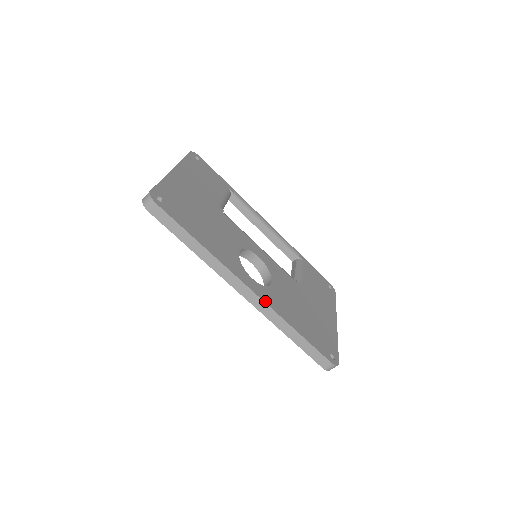
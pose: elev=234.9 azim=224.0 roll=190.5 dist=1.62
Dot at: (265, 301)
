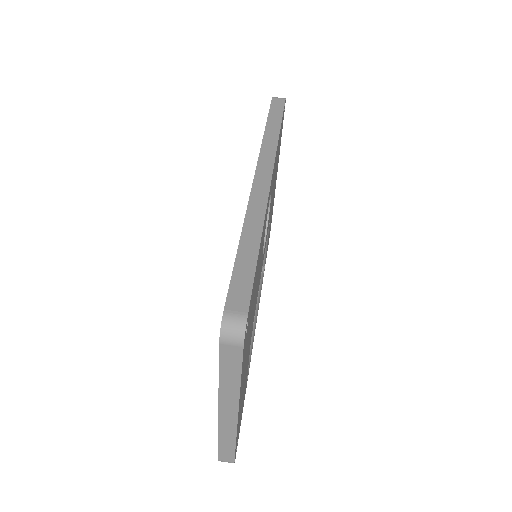
Dot at: occluded
